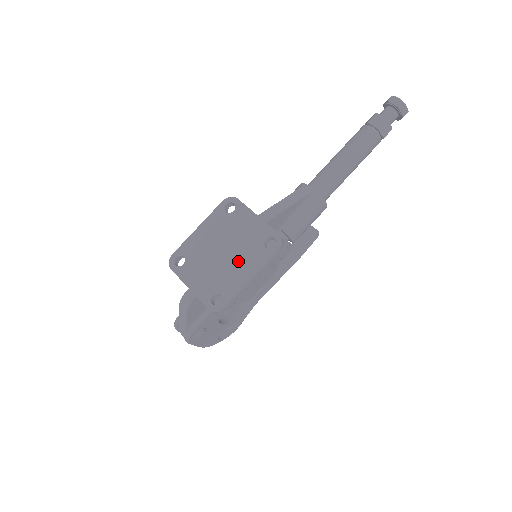
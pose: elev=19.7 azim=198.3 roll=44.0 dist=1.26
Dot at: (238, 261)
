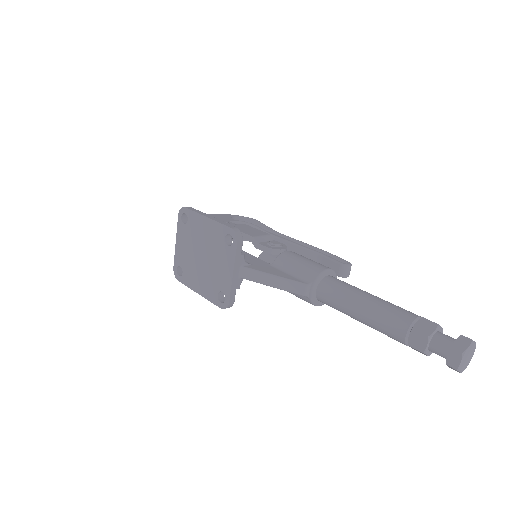
Dot at: (202, 274)
